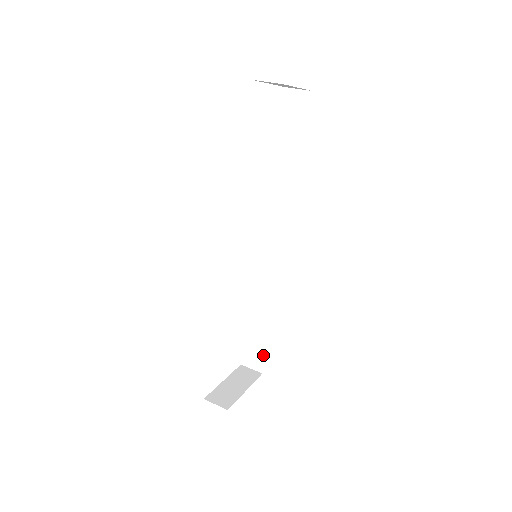
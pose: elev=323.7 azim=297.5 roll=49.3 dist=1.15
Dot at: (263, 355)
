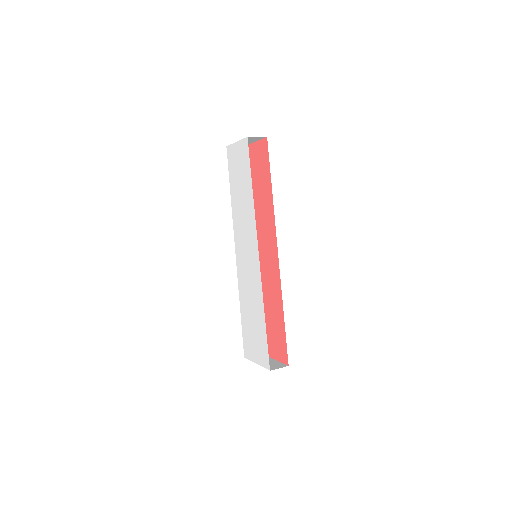
Dot at: occluded
